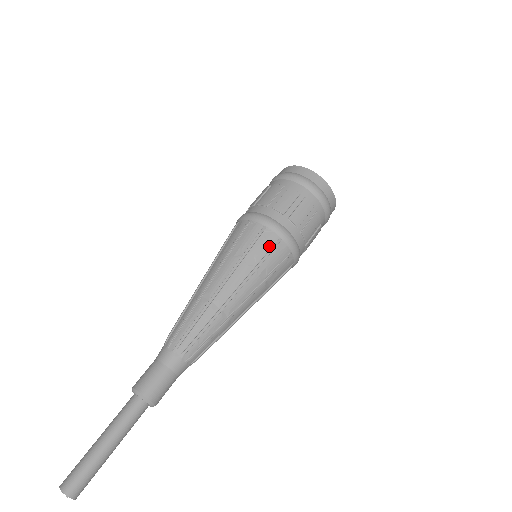
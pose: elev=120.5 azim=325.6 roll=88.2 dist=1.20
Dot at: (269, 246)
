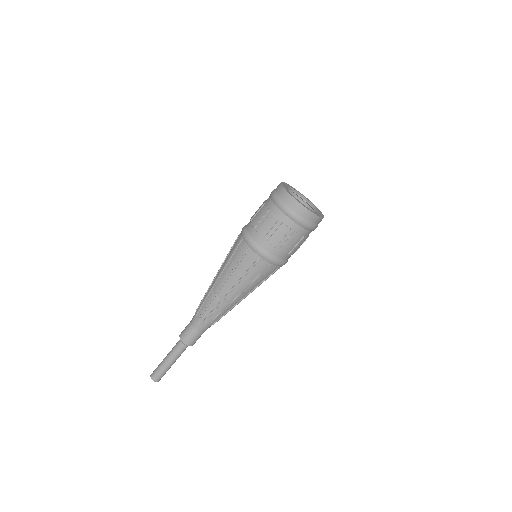
Dot at: (271, 273)
